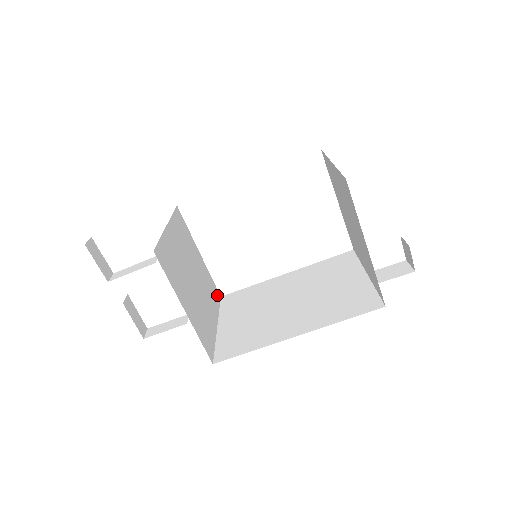
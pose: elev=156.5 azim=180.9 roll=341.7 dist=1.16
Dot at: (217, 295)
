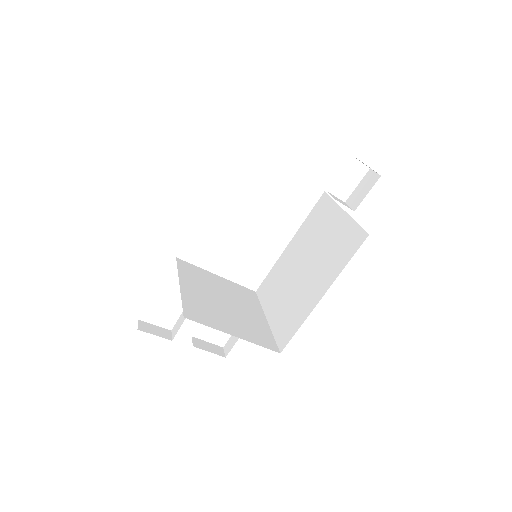
Dot at: (252, 294)
